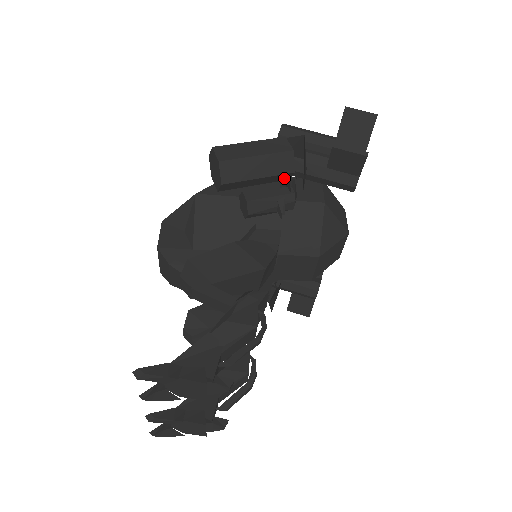
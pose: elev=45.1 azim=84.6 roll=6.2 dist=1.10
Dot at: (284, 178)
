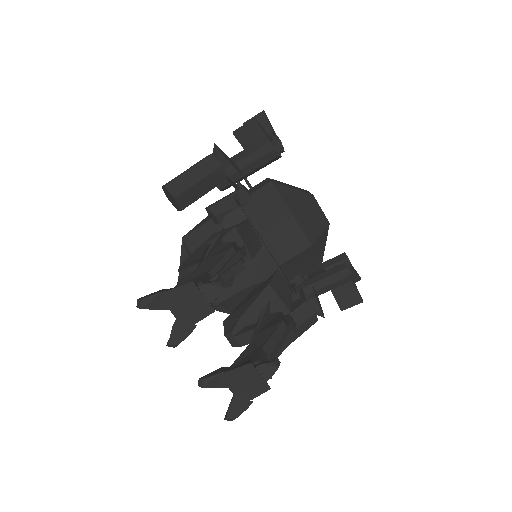
Dot at: (222, 177)
